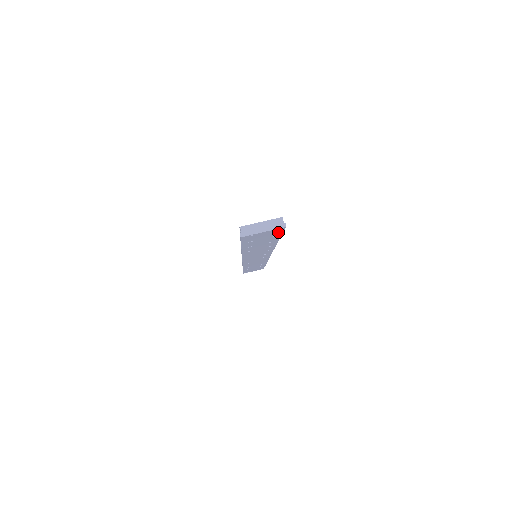
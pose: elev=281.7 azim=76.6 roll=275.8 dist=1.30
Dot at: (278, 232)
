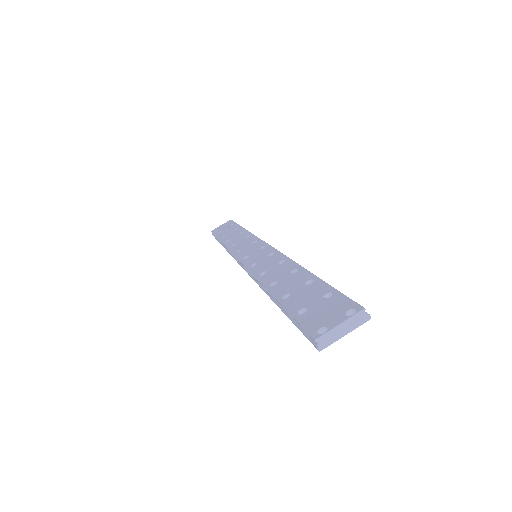
Dot at: occluded
